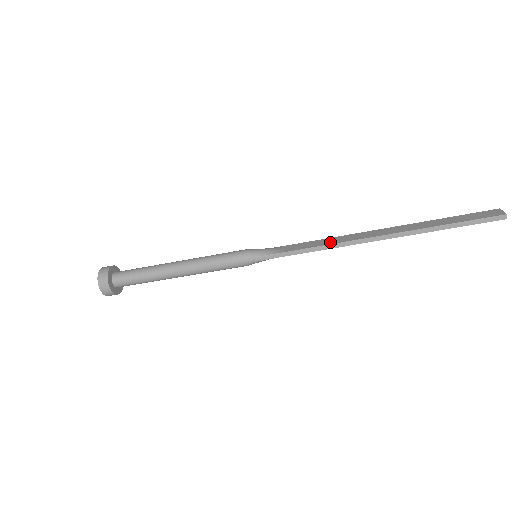
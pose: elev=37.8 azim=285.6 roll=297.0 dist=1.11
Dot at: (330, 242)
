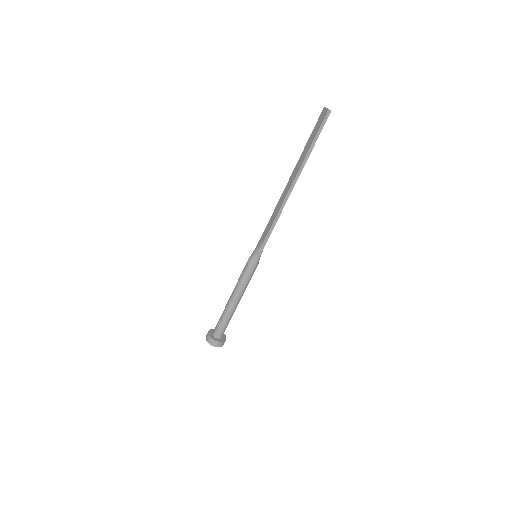
Dot at: (276, 213)
